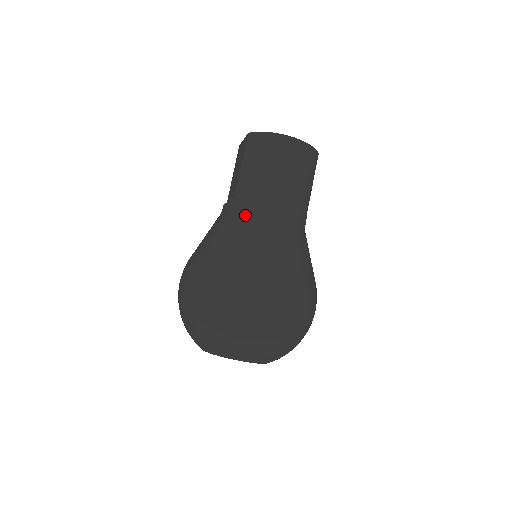
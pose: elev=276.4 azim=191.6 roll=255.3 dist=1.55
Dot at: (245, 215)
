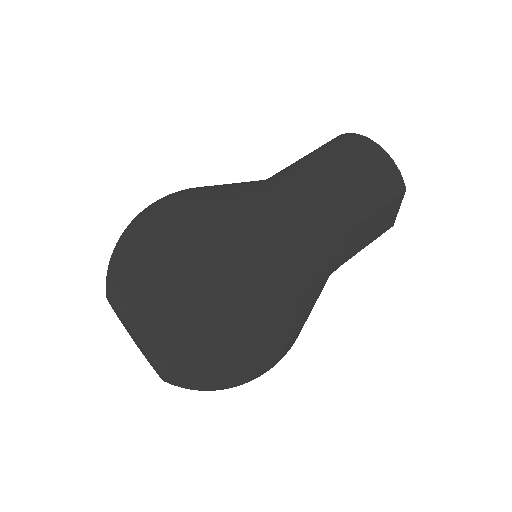
Dot at: (264, 180)
